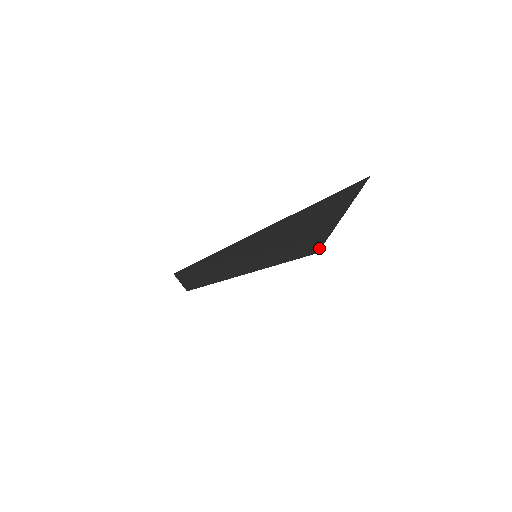
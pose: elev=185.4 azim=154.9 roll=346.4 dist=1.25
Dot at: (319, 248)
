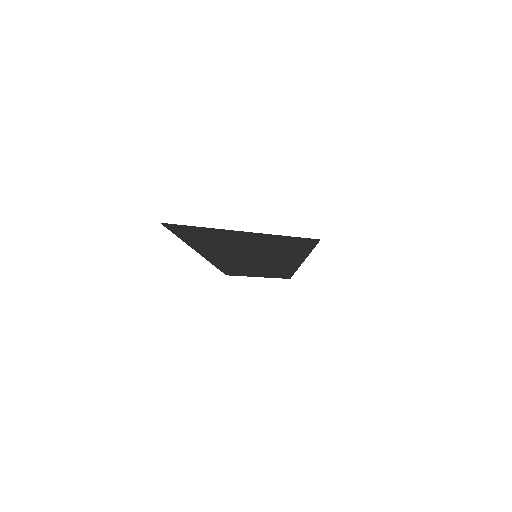
Dot at: (305, 238)
